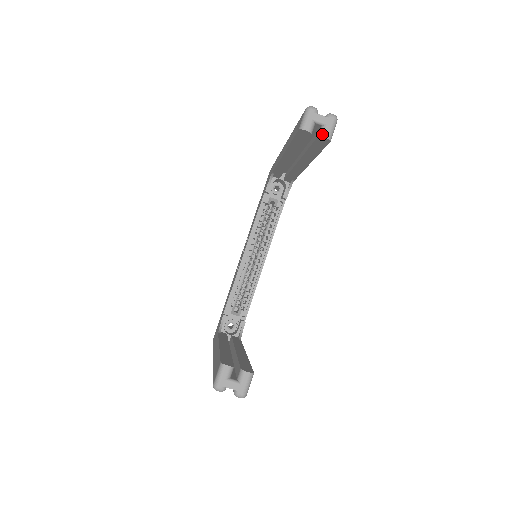
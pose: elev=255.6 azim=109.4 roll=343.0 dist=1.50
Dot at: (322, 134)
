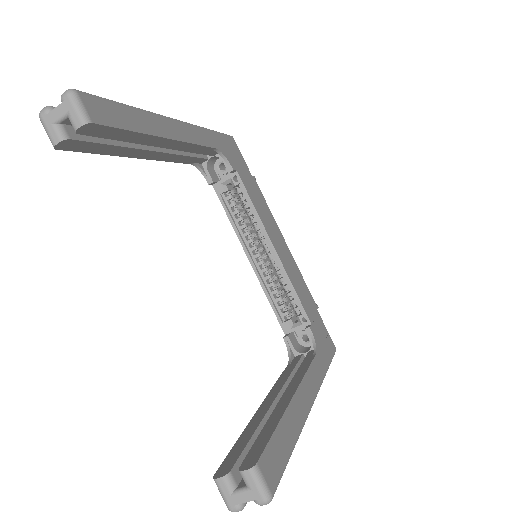
Dot at: (74, 128)
